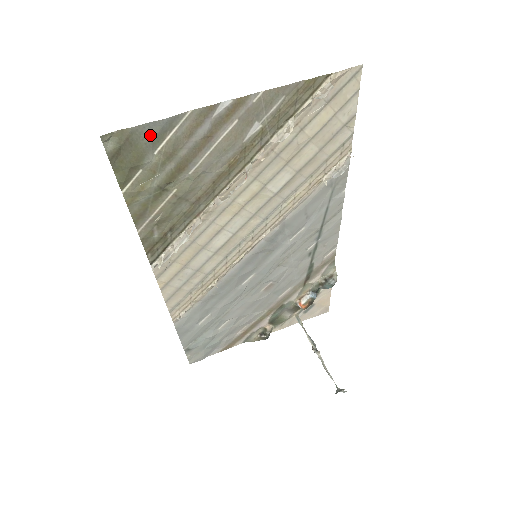
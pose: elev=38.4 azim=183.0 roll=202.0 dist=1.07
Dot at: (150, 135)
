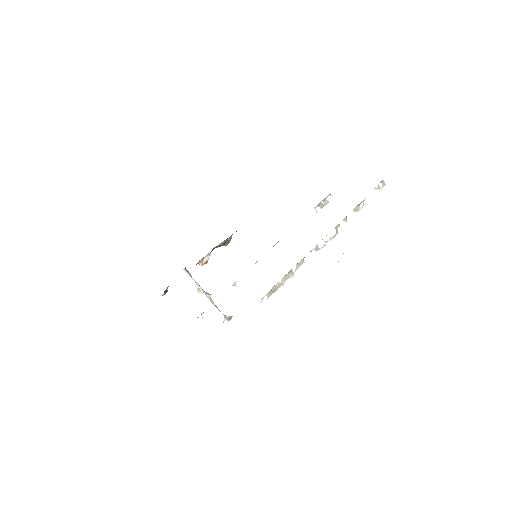
Dot at: occluded
